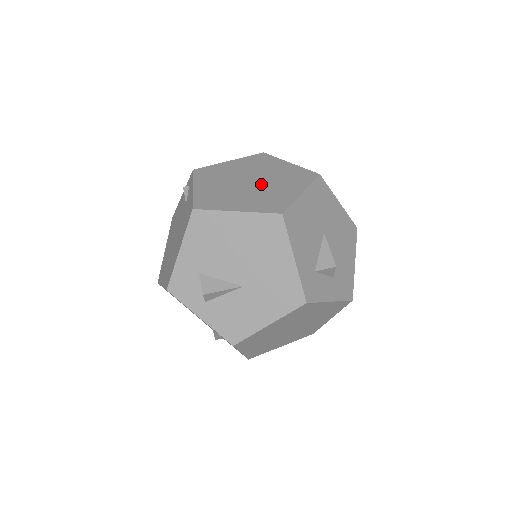
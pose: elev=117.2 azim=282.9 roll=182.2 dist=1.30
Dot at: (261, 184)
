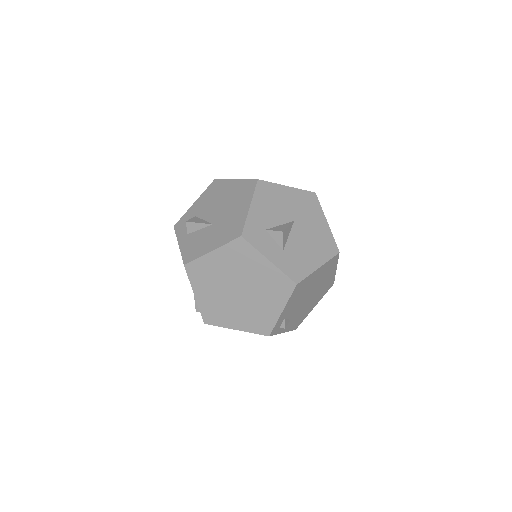
Dot at: occluded
